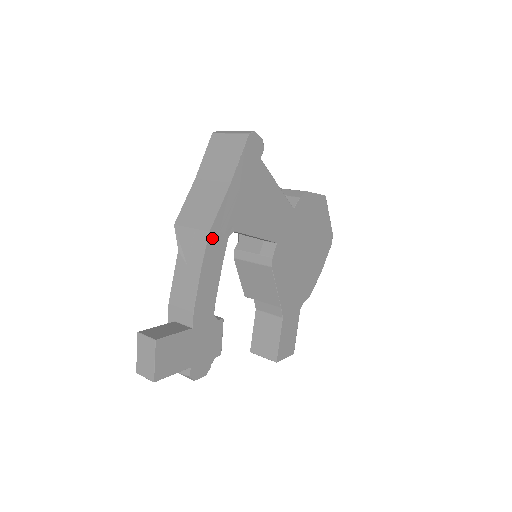
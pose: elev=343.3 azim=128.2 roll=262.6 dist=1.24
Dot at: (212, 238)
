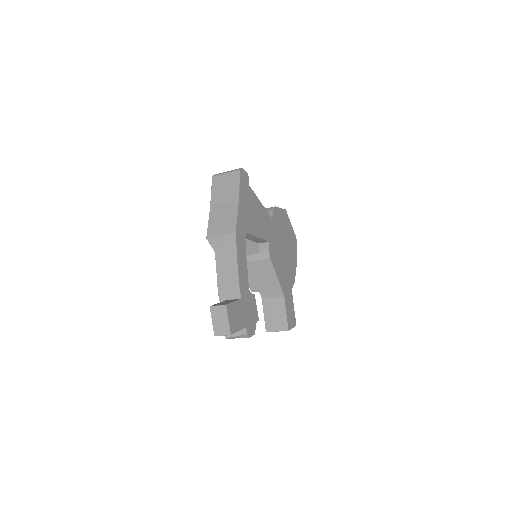
Dot at: (238, 237)
